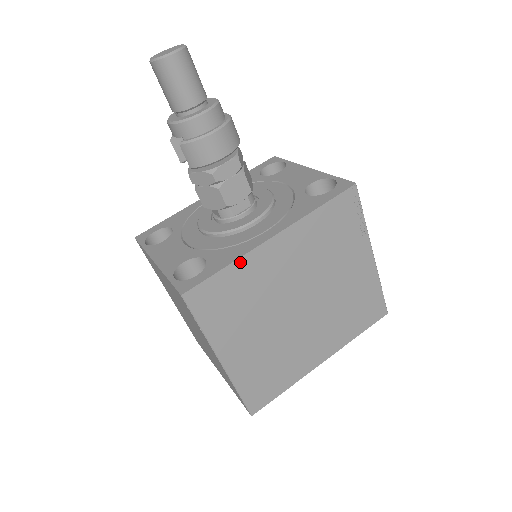
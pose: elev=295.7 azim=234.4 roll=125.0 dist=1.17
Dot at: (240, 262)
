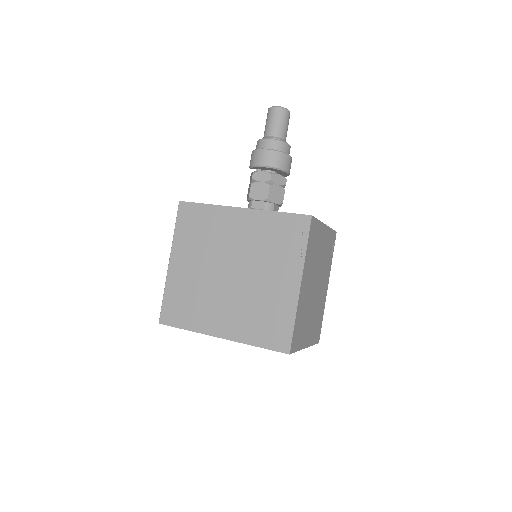
Dot at: (215, 208)
